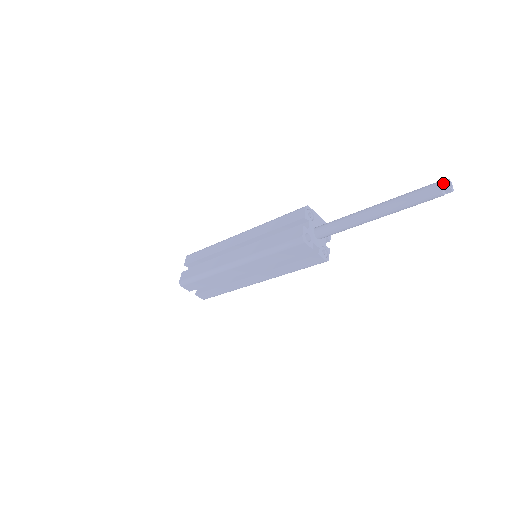
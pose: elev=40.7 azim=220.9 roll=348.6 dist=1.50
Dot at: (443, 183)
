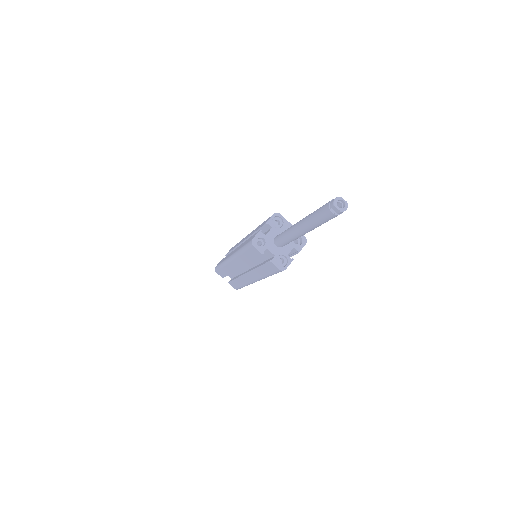
Dot at: (332, 201)
